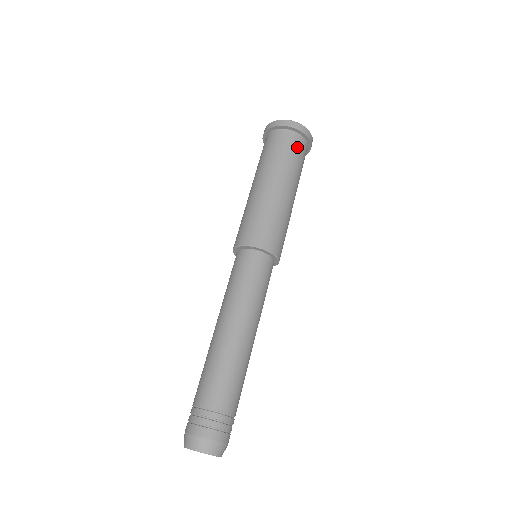
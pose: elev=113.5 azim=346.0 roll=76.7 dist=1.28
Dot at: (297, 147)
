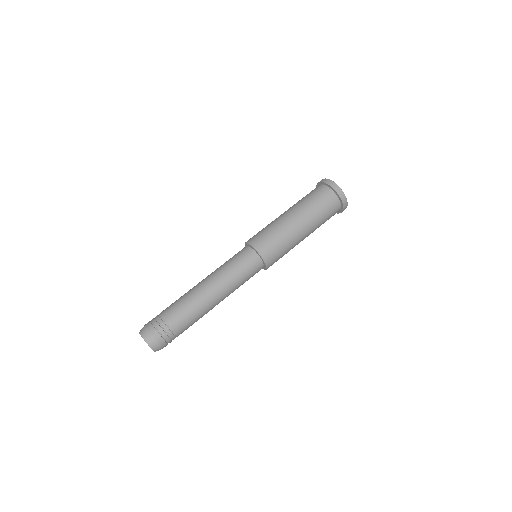
Dot at: occluded
